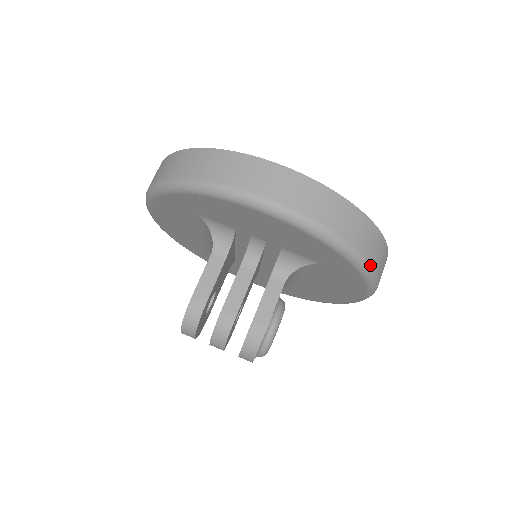
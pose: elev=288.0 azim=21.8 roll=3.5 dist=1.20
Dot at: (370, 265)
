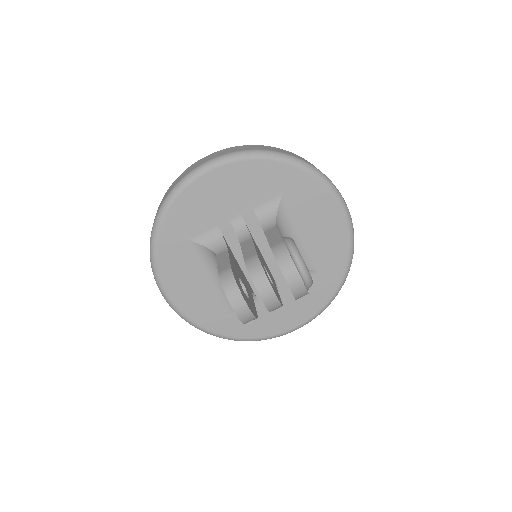
Dot at: (304, 161)
